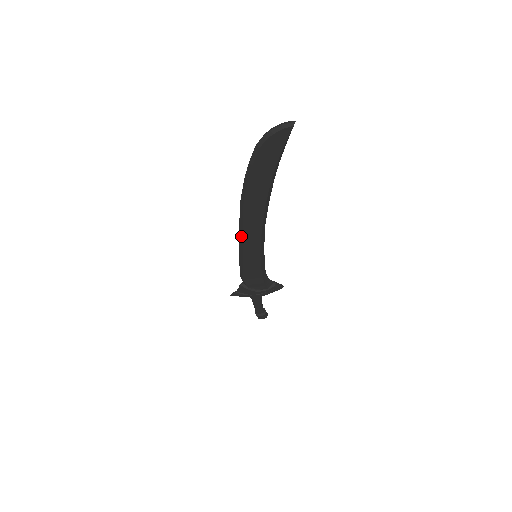
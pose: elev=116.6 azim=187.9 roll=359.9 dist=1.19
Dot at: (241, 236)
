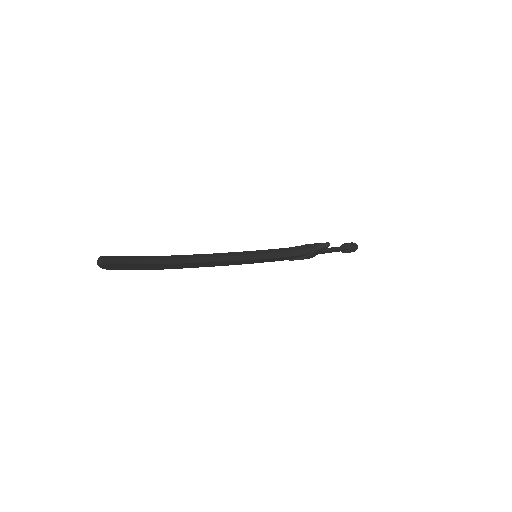
Dot at: occluded
